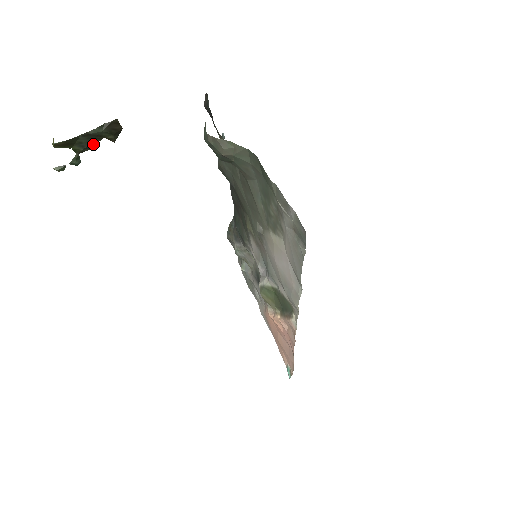
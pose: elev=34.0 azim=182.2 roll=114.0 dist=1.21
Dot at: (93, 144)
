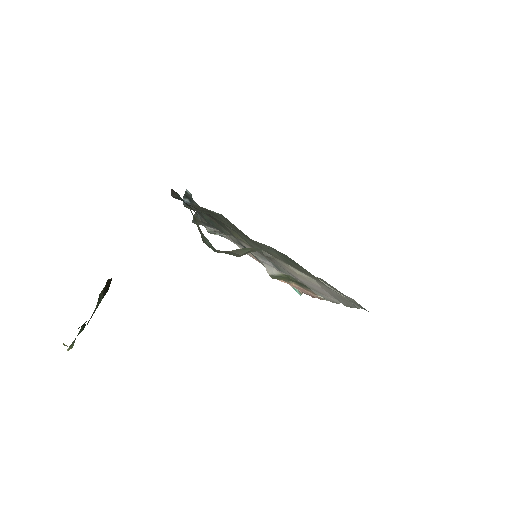
Dot at: occluded
